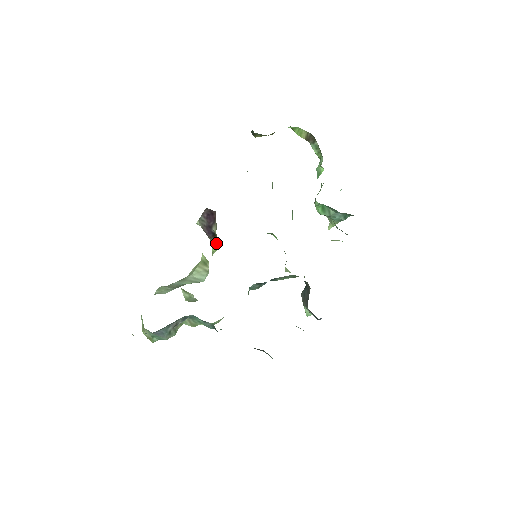
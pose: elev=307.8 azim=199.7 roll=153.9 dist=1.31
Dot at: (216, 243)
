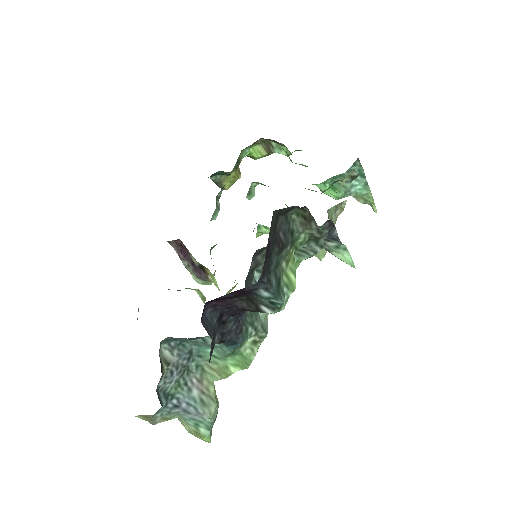
Dot at: (212, 277)
